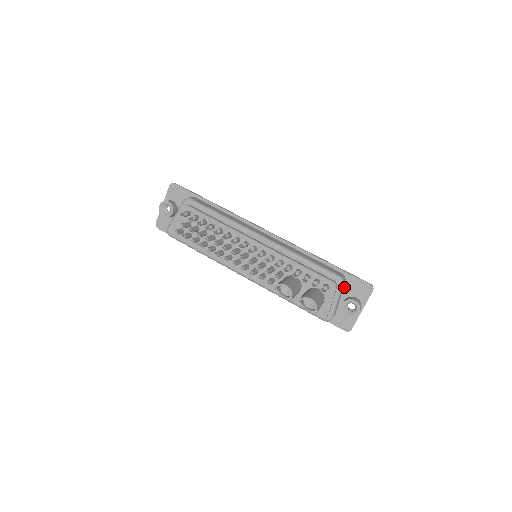
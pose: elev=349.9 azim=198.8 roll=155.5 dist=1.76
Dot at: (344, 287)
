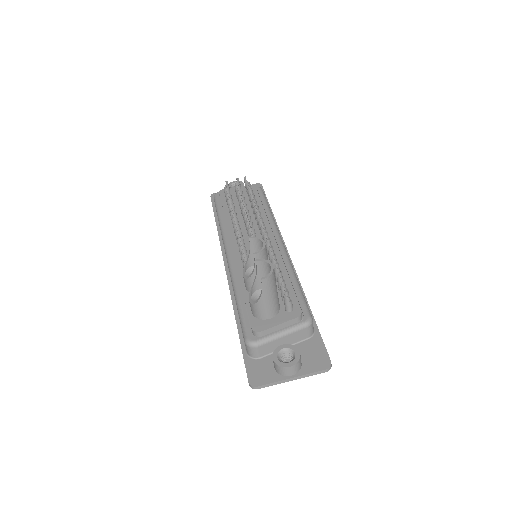
Dot at: (301, 342)
